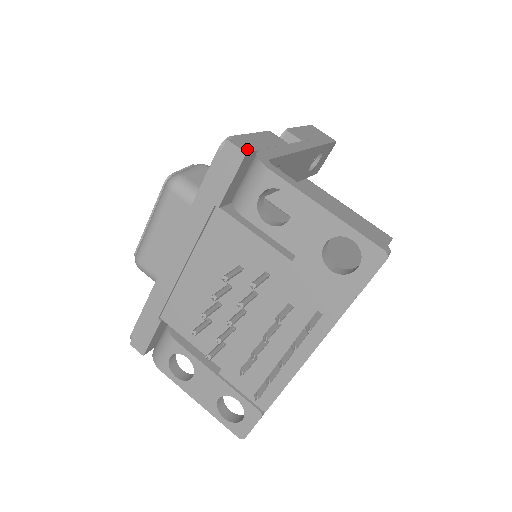
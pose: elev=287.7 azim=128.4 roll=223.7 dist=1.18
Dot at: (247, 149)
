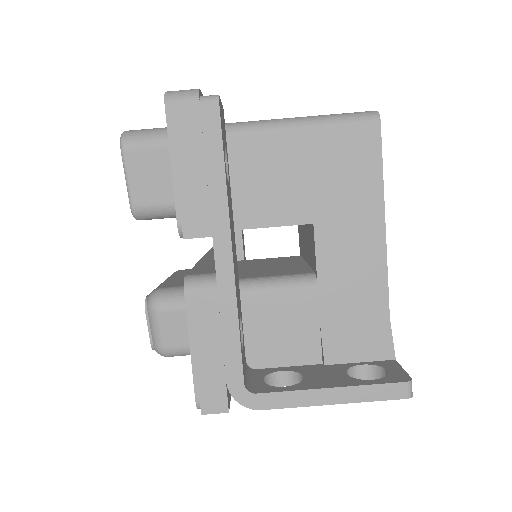
Dot at: (222, 403)
